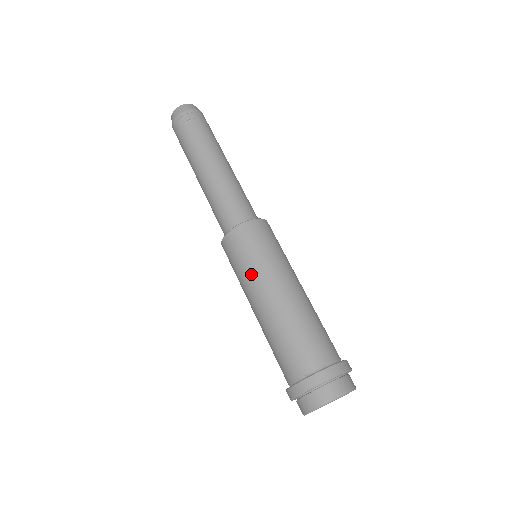
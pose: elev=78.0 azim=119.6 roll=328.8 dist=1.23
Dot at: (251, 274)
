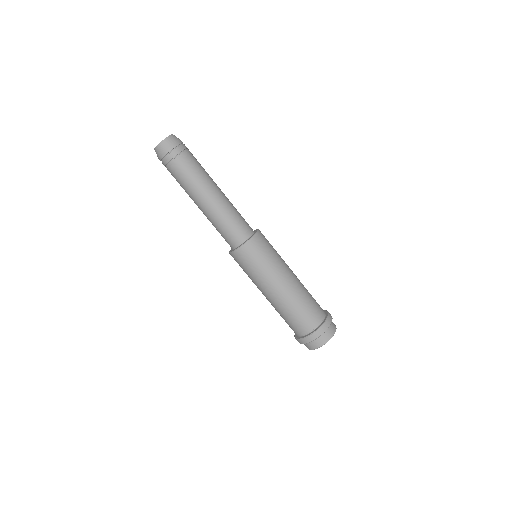
Dot at: (265, 274)
